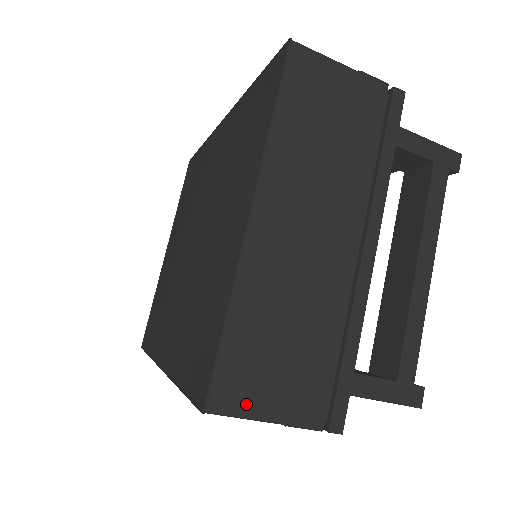
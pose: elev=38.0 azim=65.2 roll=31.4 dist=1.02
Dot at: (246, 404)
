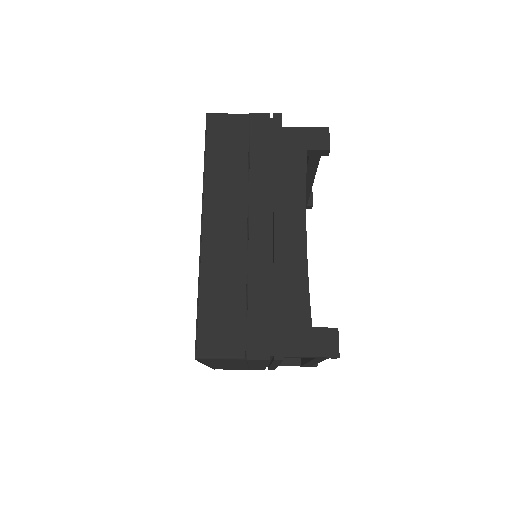
Dot at: occluded
